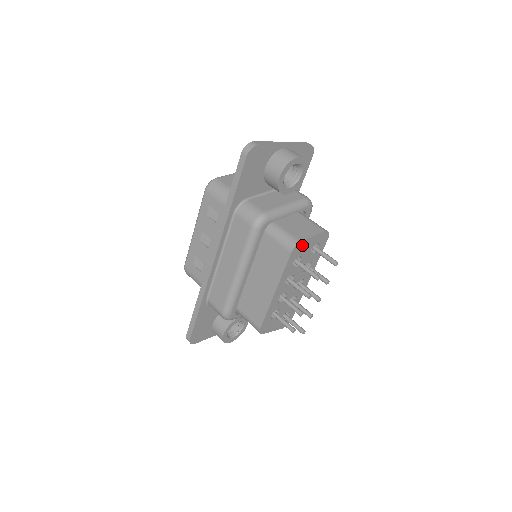
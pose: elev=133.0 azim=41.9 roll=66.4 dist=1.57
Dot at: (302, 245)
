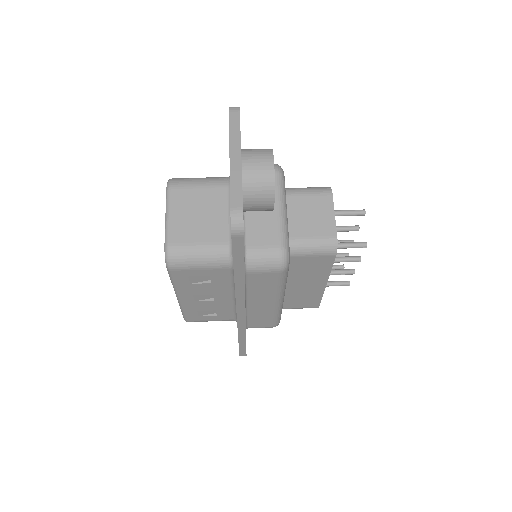
Dot at: occluded
